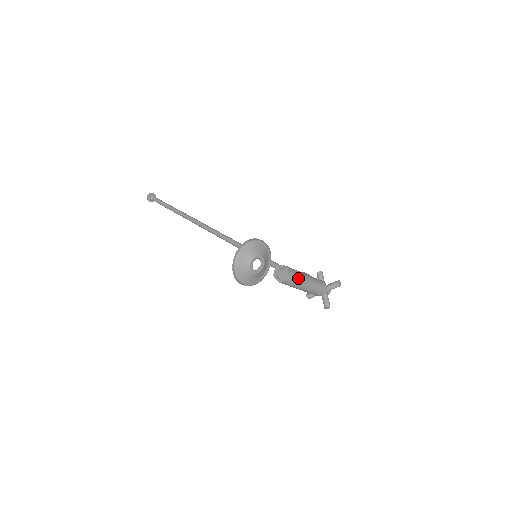
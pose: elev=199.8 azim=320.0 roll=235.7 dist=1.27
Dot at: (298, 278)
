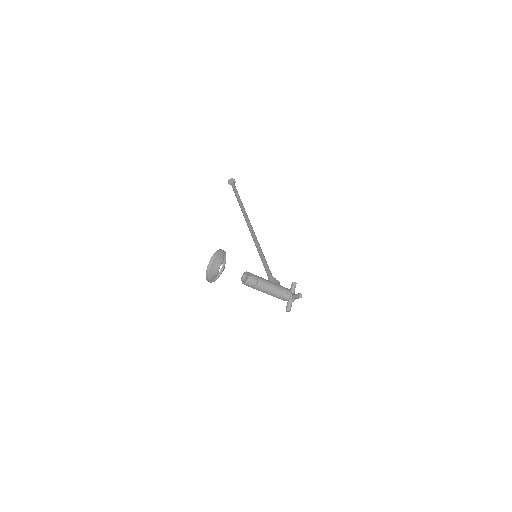
Dot at: (258, 284)
